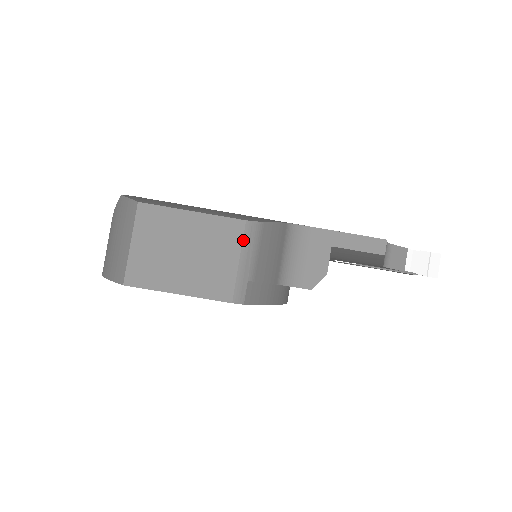
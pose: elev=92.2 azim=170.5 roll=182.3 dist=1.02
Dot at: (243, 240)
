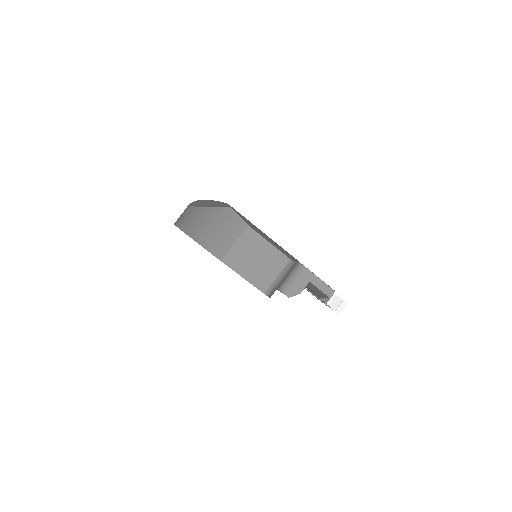
Dot at: (284, 267)
